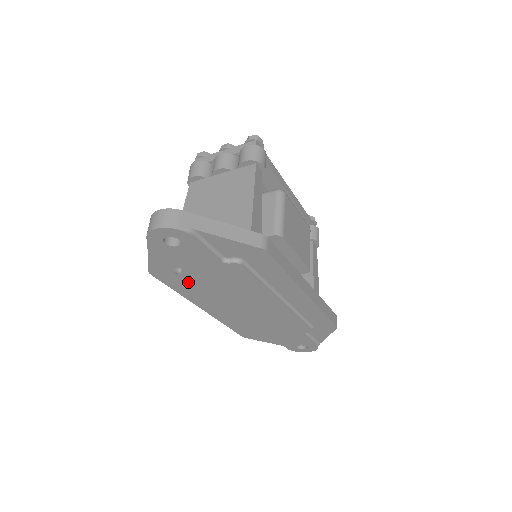
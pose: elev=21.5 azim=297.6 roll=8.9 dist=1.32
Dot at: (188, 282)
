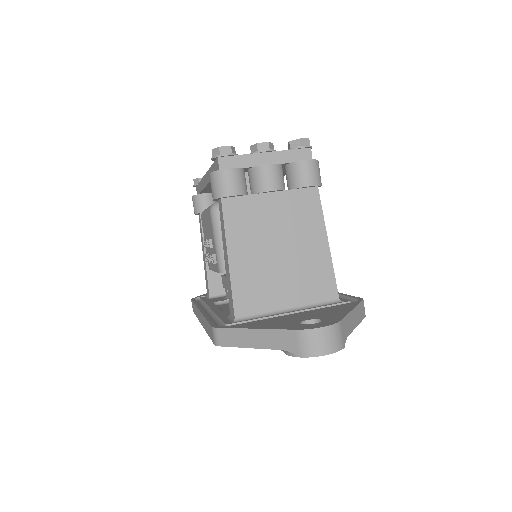
Dot at: occluded
